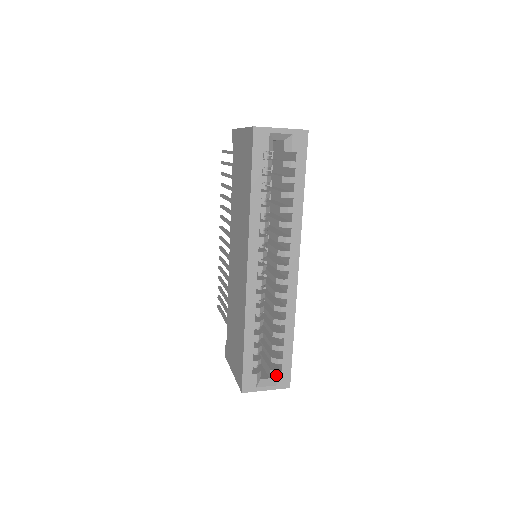
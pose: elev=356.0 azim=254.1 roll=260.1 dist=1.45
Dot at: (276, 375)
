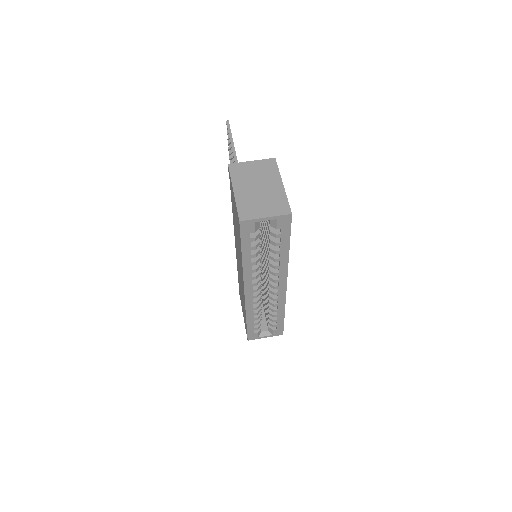
Dot at: (272, 331)
